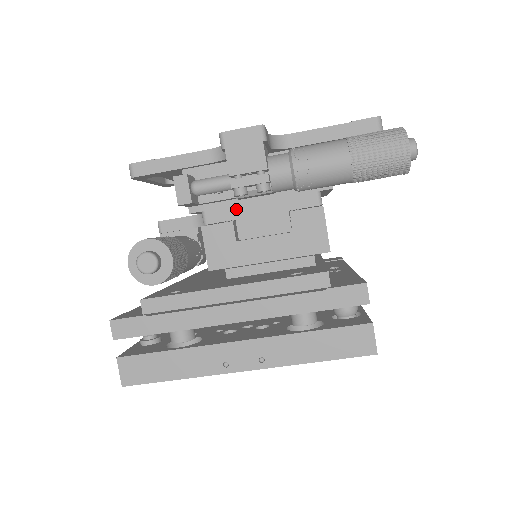
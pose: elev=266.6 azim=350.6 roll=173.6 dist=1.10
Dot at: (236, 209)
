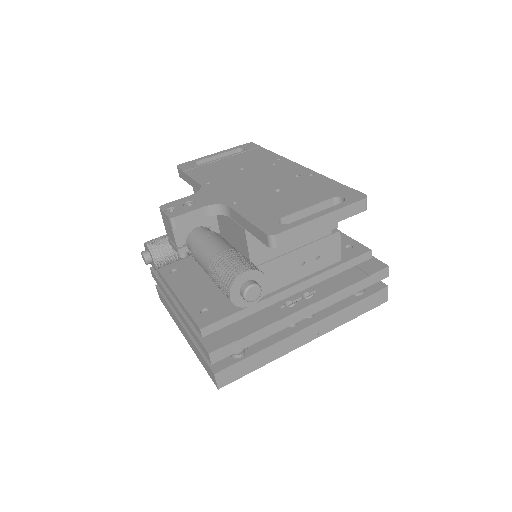
Dot at: occluded
